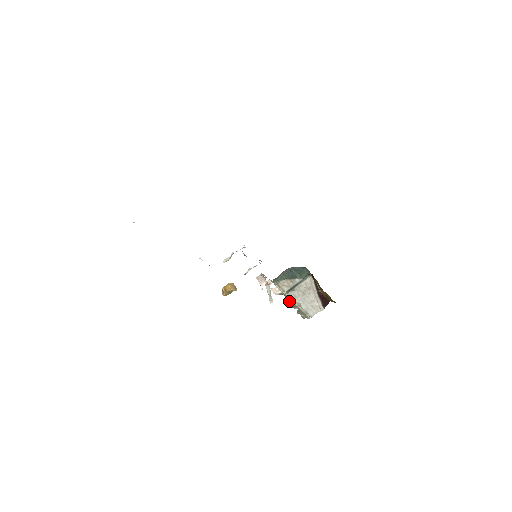
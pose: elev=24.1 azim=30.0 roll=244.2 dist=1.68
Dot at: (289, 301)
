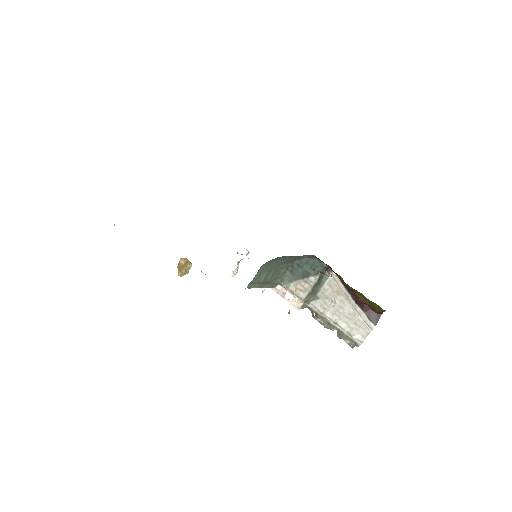
Dot at: (319, 318)
